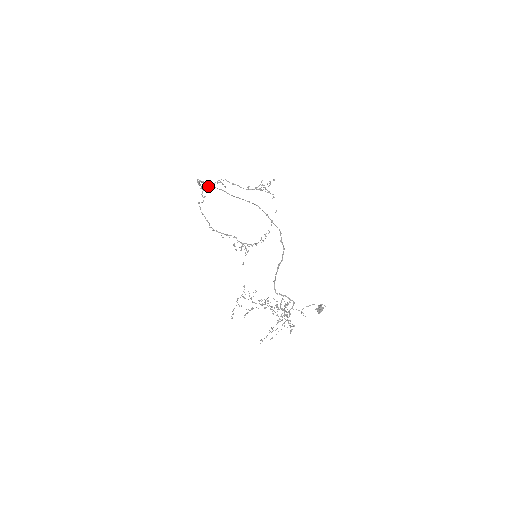
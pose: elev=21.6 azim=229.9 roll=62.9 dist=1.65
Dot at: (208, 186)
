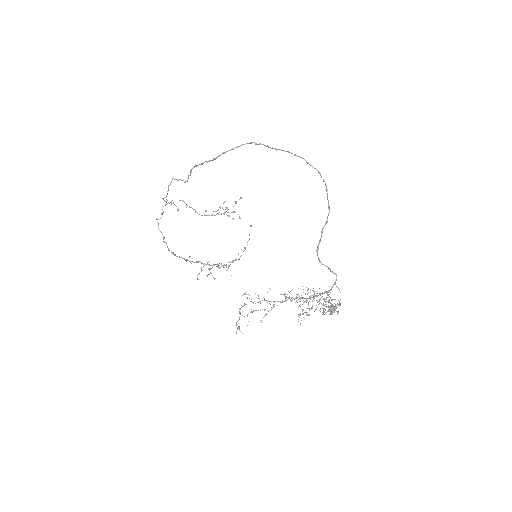
Dot at: occluded
